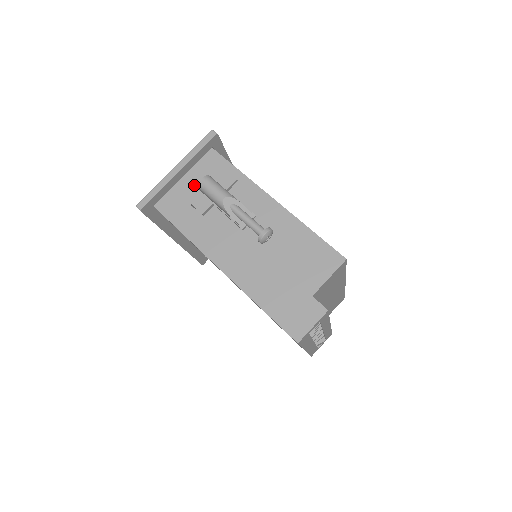
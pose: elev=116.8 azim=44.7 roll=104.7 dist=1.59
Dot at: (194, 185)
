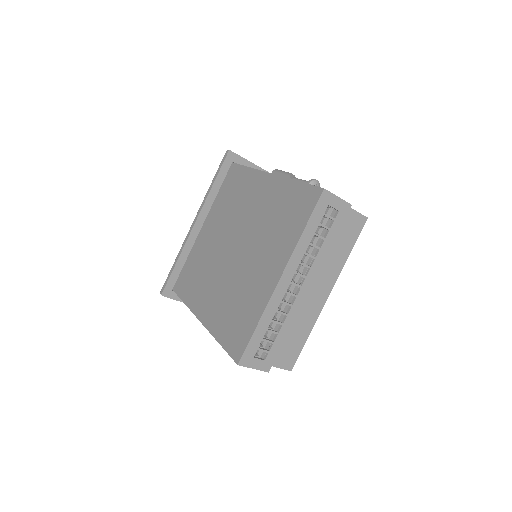
Dot at: occluded
